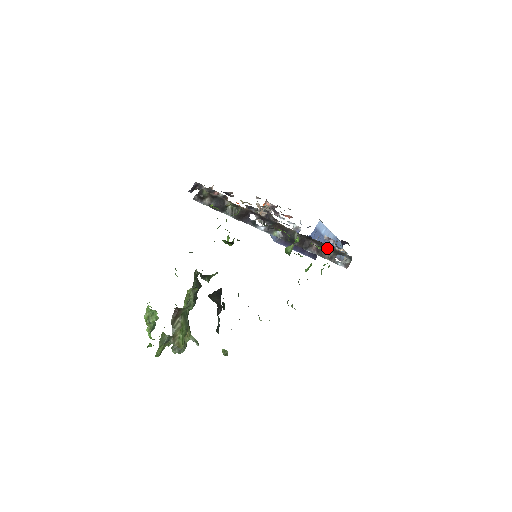
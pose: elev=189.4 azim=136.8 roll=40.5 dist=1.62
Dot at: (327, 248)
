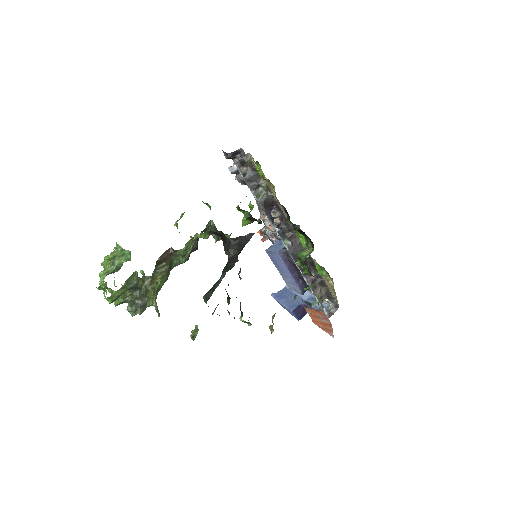
Dot at: (322, 285)
